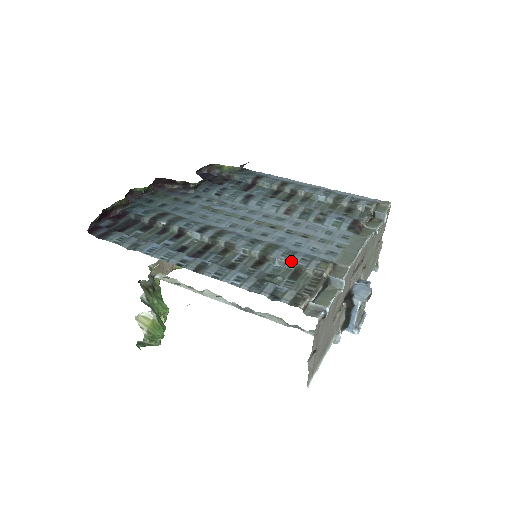
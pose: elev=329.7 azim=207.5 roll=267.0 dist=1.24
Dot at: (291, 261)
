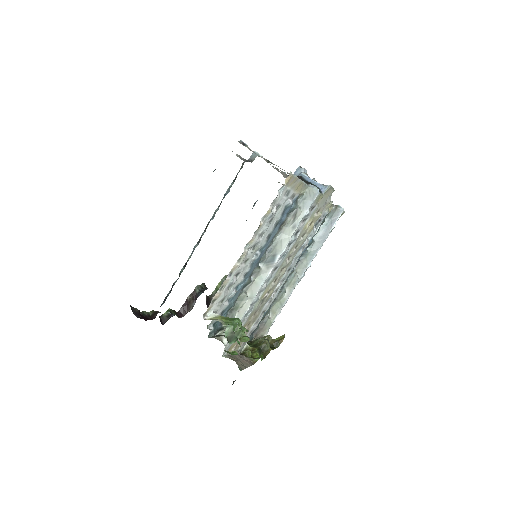
Dot at: (231, 185)
